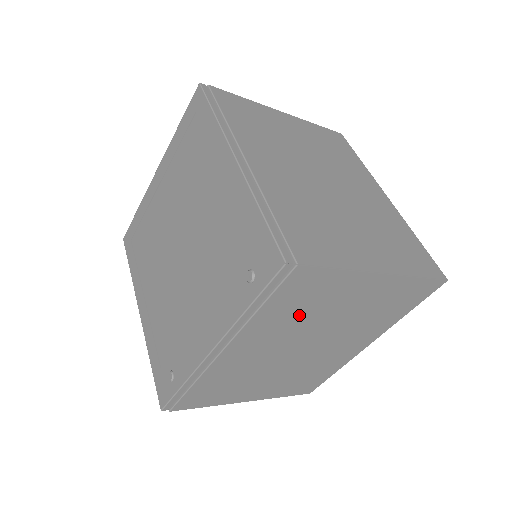
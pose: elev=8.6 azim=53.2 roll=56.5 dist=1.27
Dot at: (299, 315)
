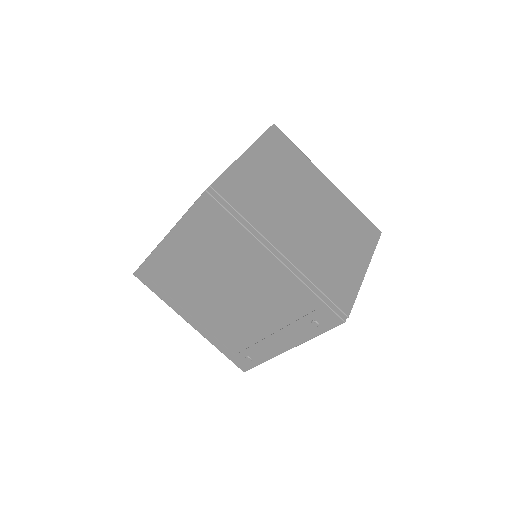
Dot at: occluded
